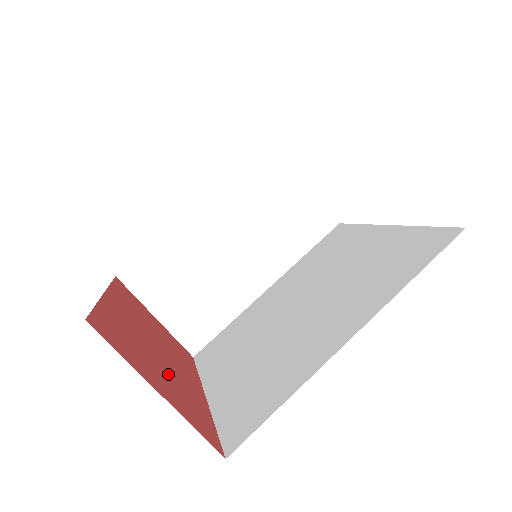
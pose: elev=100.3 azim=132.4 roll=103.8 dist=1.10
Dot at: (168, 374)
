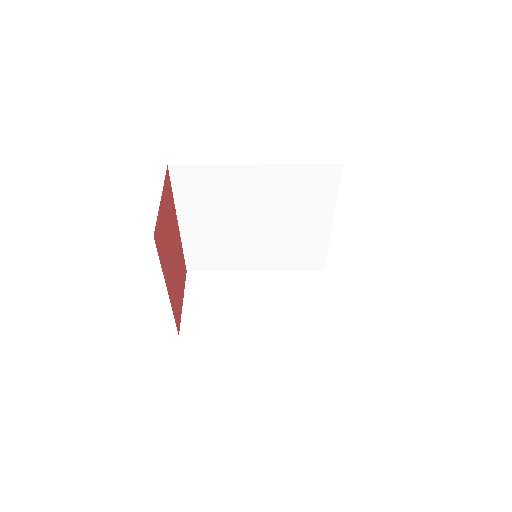
Dot at: (167, 238)
